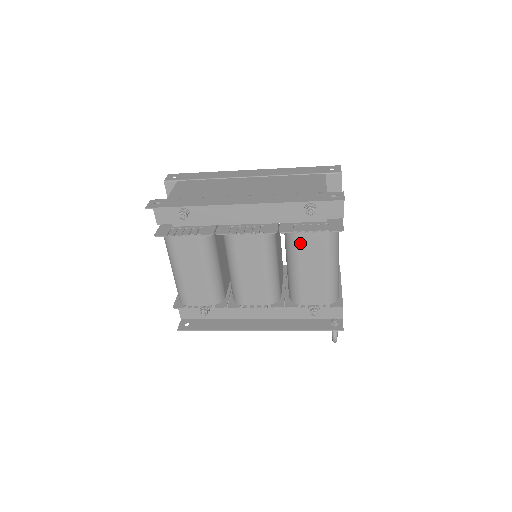
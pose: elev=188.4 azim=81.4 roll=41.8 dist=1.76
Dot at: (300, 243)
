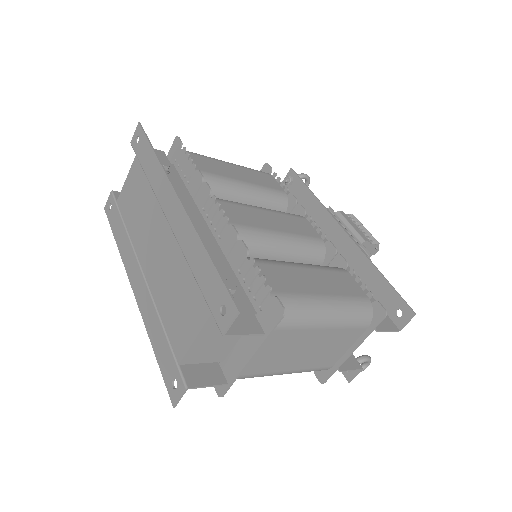
Dot at: occluded
